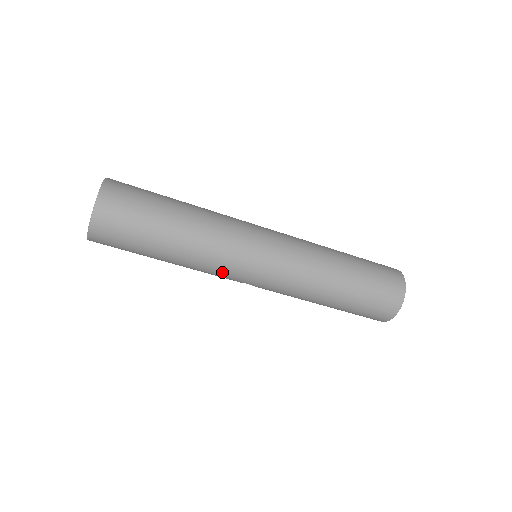
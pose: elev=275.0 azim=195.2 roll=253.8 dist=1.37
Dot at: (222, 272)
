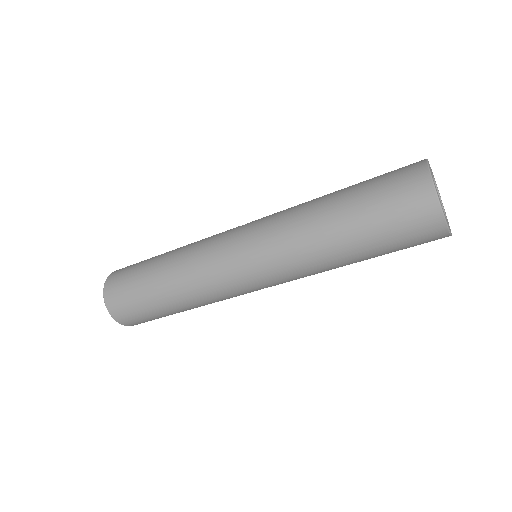
Dot at: (227, 296)
